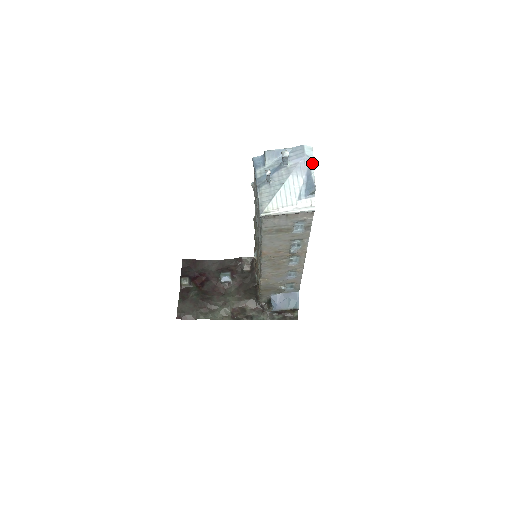
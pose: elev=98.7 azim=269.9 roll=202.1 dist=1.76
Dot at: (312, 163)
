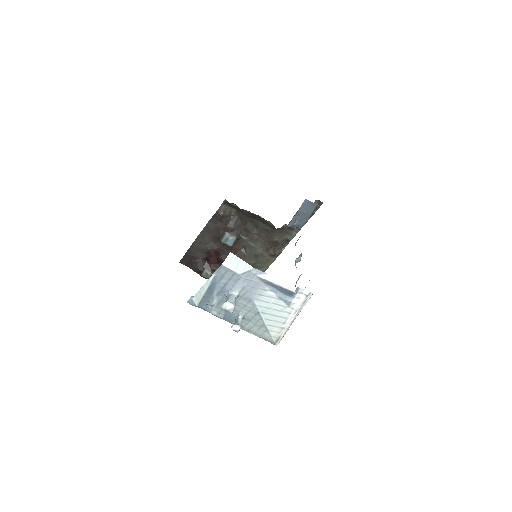
Dot at: (257, 272)
